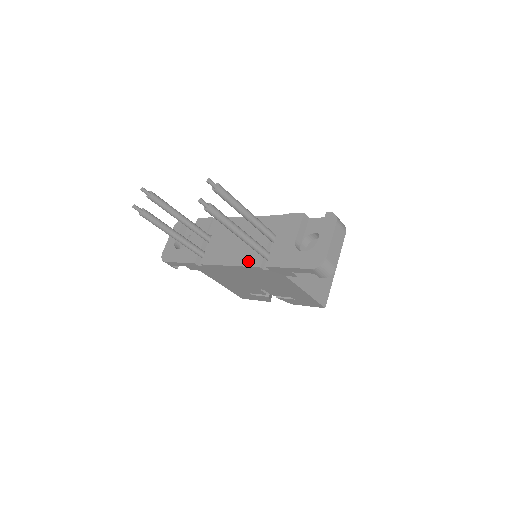
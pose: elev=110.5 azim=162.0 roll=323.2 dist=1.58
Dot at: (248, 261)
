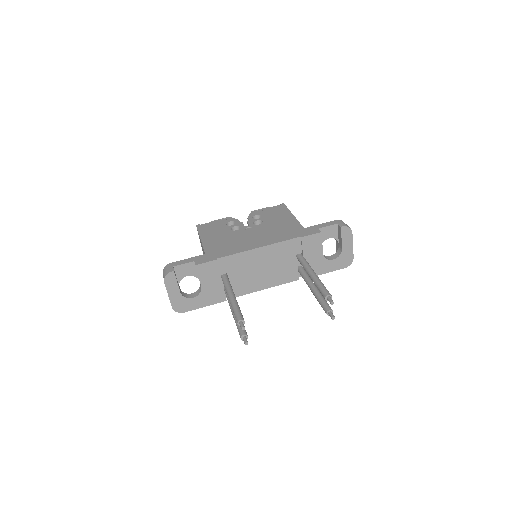
Dot at: (285, 280)
